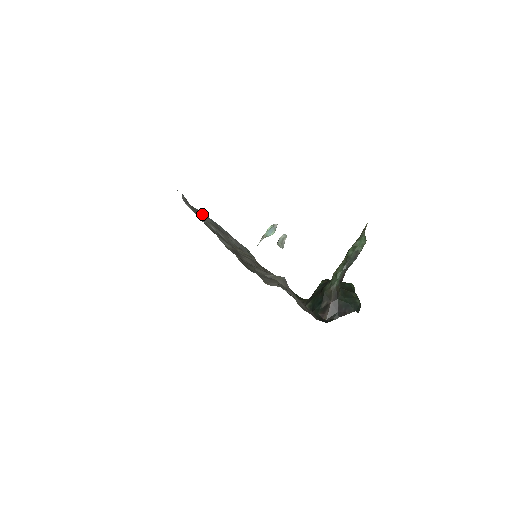
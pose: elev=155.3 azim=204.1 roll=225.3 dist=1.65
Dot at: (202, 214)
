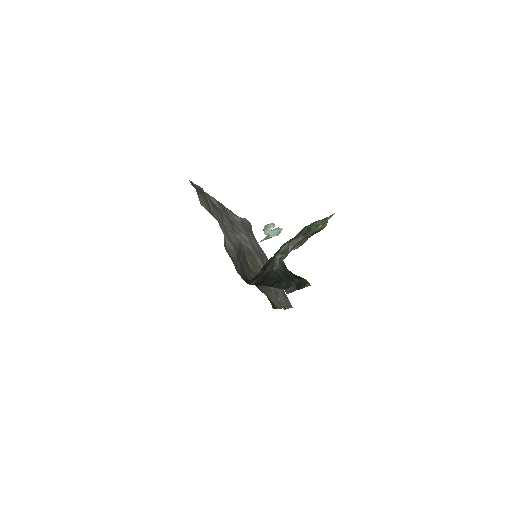
Dot at: (262, 251)
